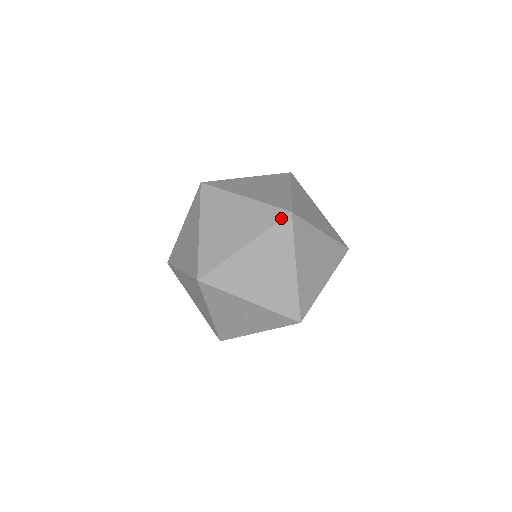
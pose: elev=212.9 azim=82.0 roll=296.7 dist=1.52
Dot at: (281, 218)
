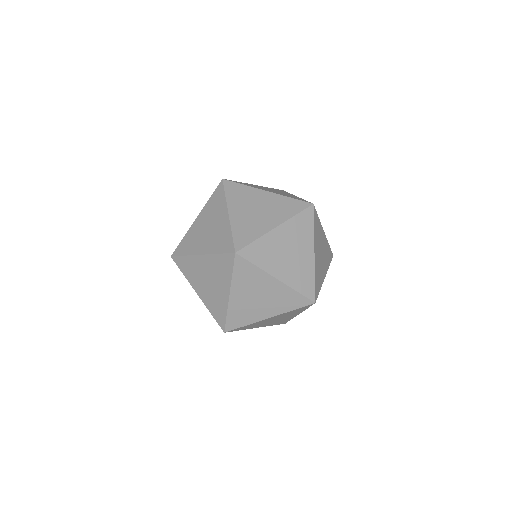
Dot at: (305, 306)
